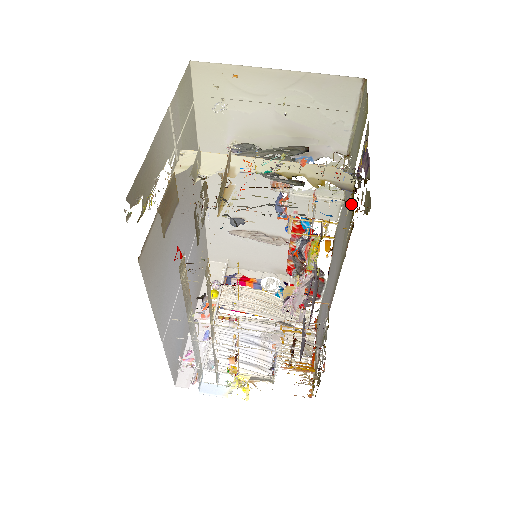
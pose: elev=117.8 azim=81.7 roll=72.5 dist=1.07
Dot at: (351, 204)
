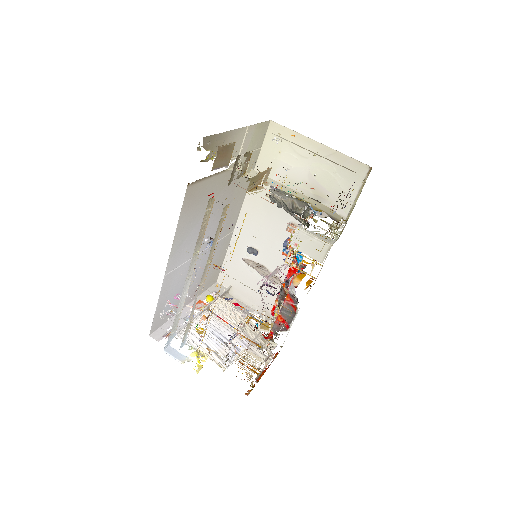
Dot at: occluded
